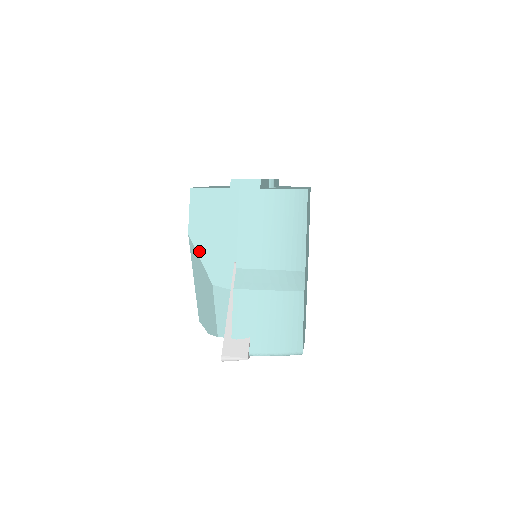
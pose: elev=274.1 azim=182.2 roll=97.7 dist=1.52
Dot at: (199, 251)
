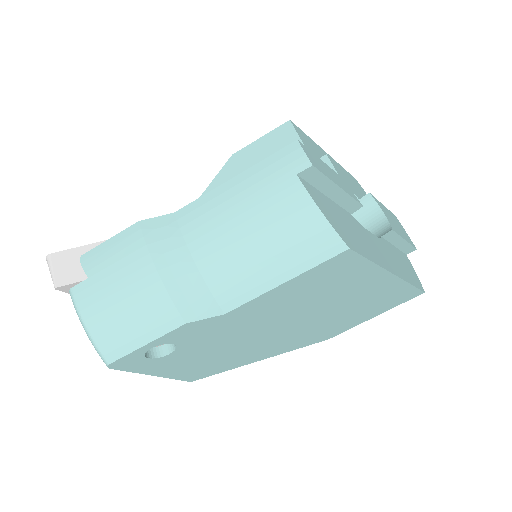
Dot at: (217, 179)
